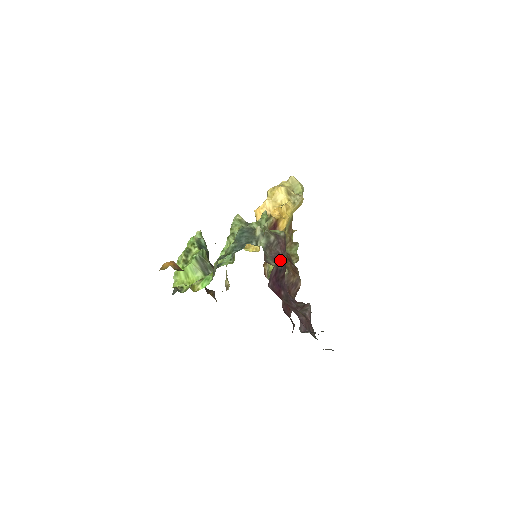
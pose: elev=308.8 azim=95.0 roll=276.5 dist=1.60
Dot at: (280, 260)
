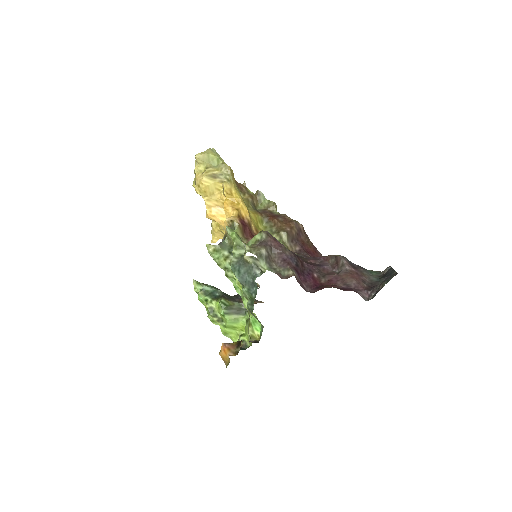
Dot at: (288, 258)
